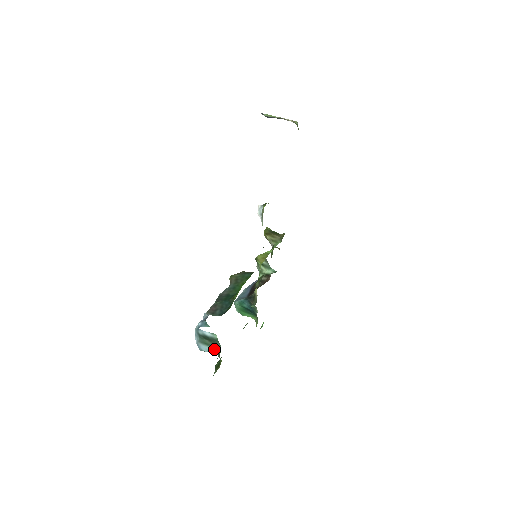
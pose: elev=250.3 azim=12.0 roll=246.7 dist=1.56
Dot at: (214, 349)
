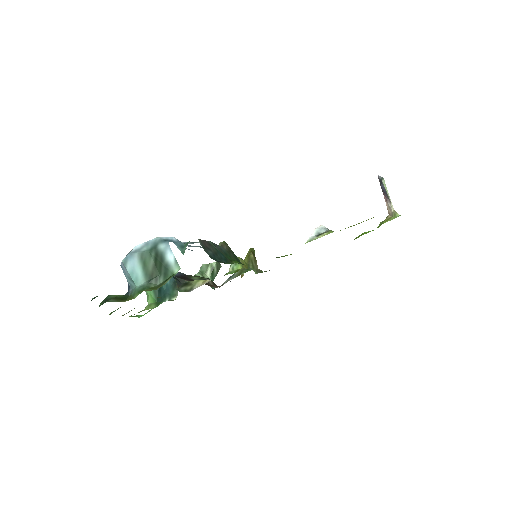
Dot at: (143, 278)
